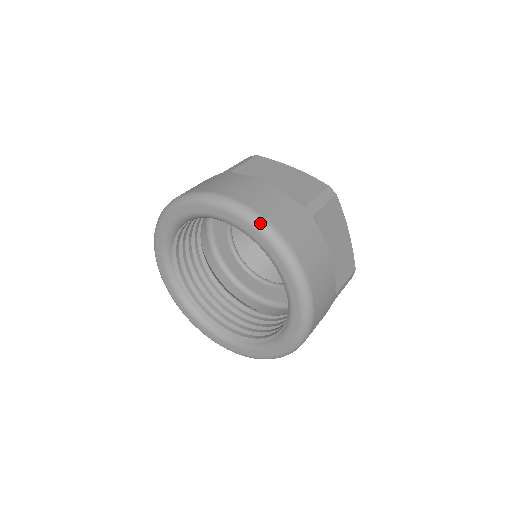
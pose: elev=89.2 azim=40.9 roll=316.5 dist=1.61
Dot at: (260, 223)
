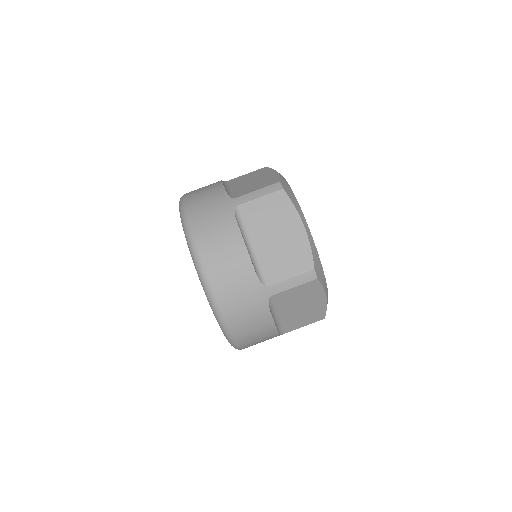
Dot at: (208, 293)
